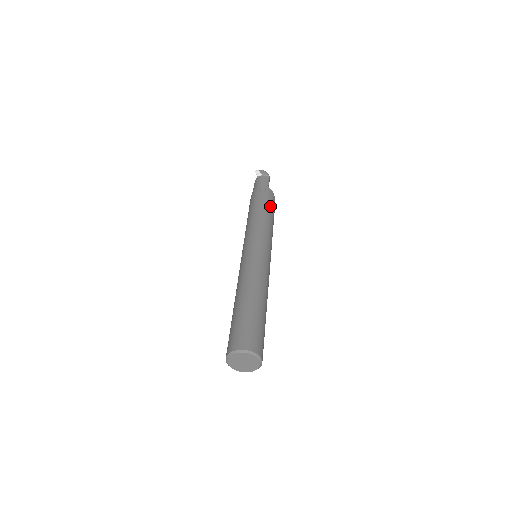
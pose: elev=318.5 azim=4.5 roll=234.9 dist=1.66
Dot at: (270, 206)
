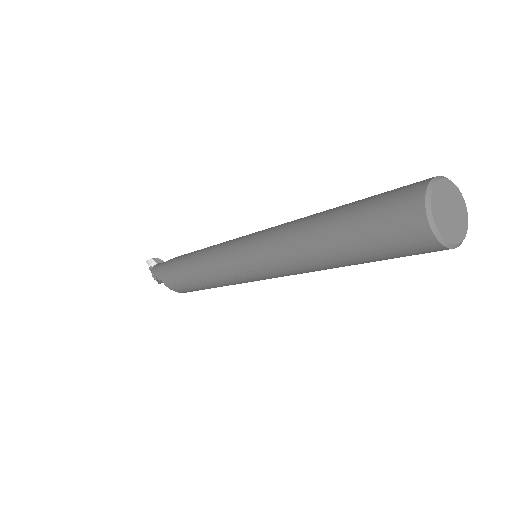
Dot at: occluded
